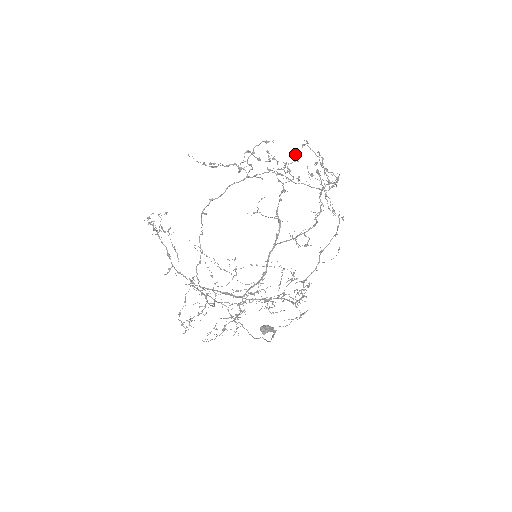
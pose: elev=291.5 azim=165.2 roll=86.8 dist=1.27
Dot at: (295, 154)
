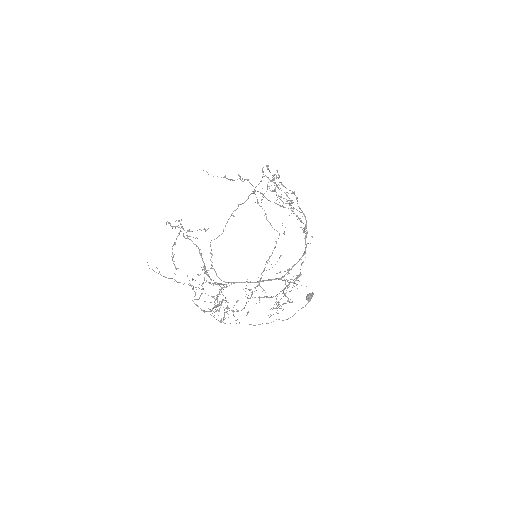
Dot at: (273, 179)
